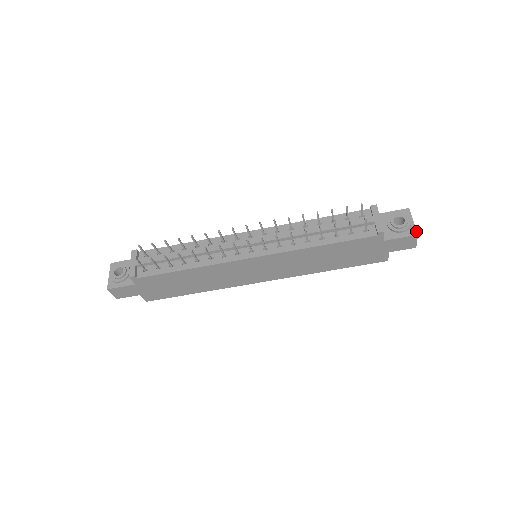
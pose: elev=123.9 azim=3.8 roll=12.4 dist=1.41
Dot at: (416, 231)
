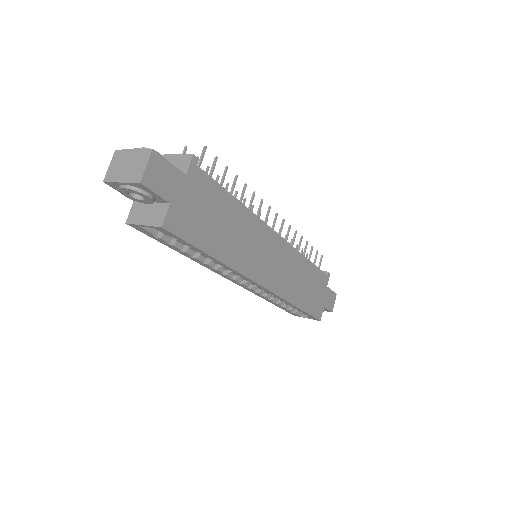
Dot at: occluded
